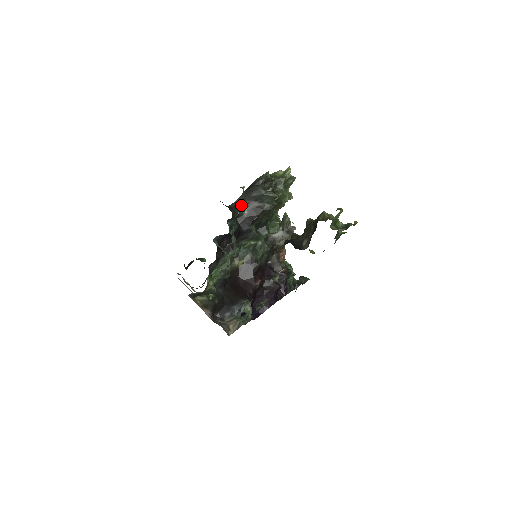
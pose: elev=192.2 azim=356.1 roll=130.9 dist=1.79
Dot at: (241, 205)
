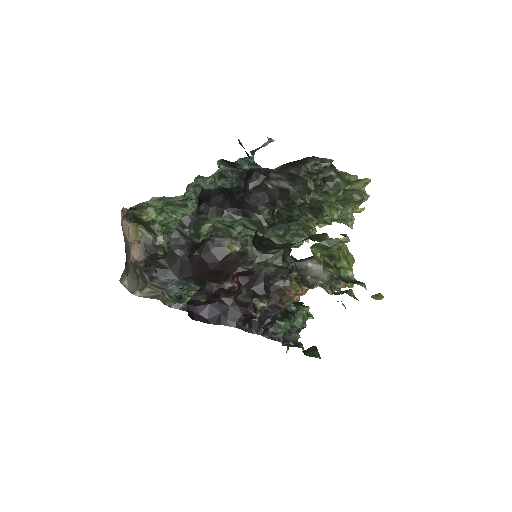
Dot at: (272, 175)
